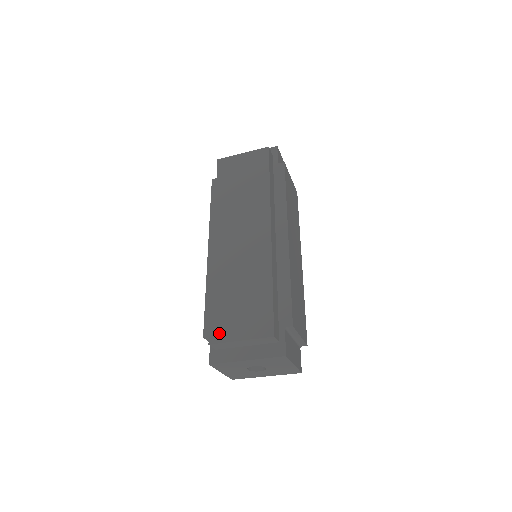
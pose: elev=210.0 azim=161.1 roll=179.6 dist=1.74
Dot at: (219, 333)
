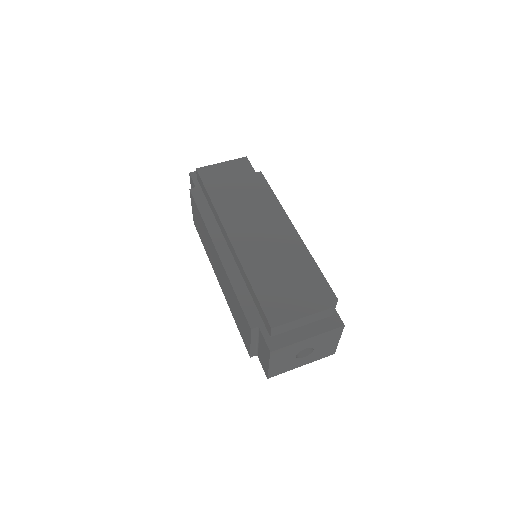
Dot at: (278, 316)
